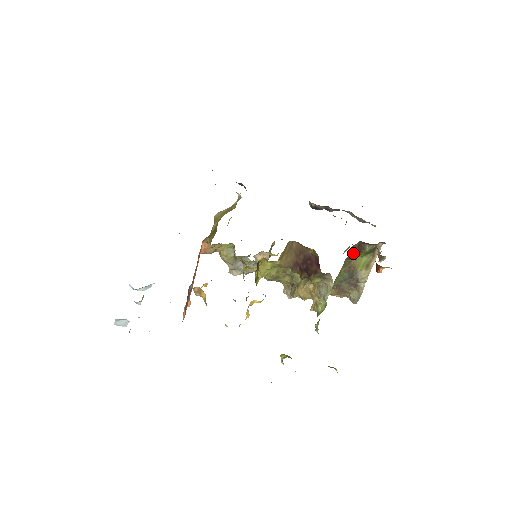
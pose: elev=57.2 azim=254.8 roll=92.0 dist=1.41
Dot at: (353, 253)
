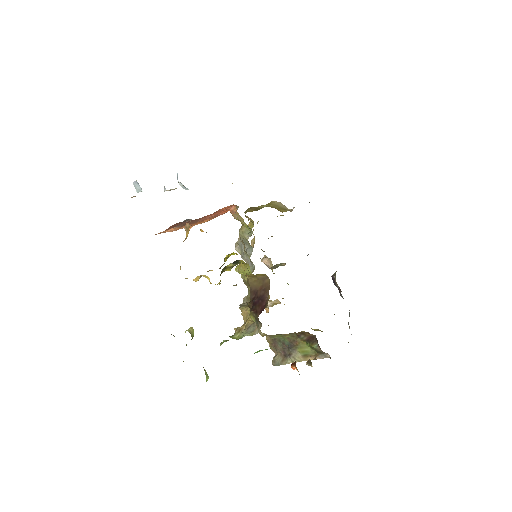
Dot at: (304, 336)
